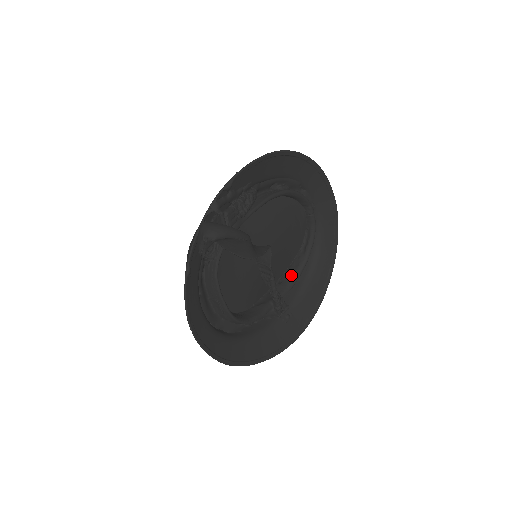
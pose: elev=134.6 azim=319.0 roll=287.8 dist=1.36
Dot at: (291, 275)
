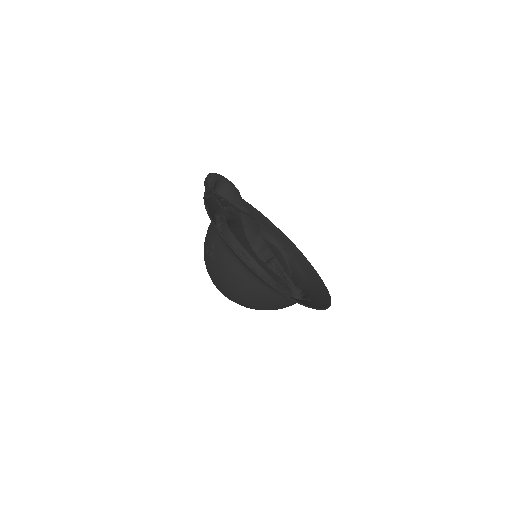
Dot at: occluded
